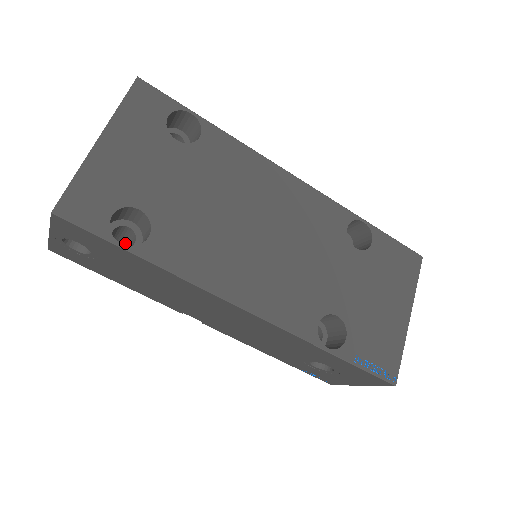
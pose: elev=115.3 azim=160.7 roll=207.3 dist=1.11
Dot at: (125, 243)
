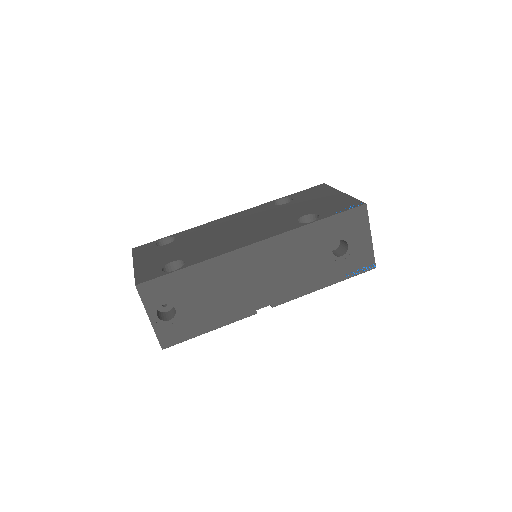
Dot at: occluded
